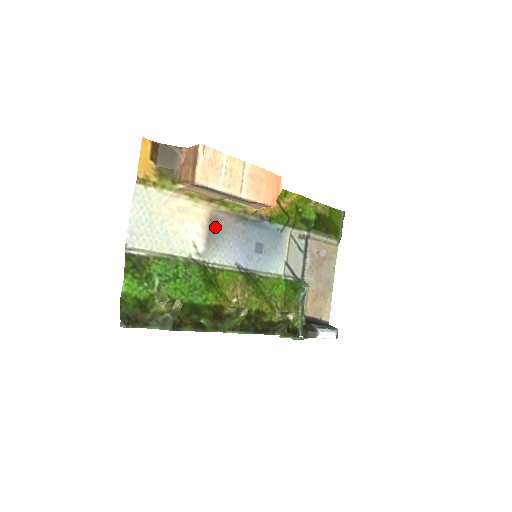
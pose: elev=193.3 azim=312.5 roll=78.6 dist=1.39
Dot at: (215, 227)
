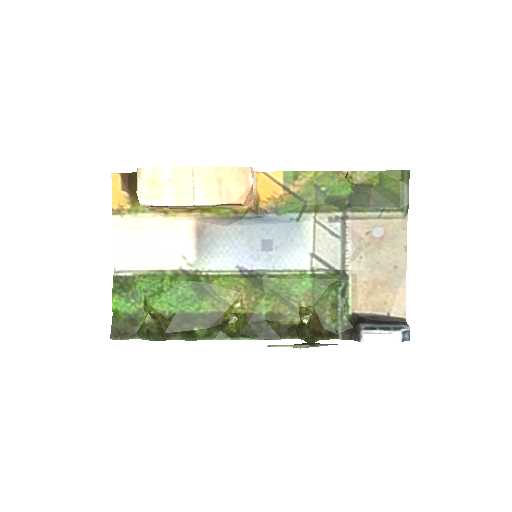
Dot at: (204, 235)
